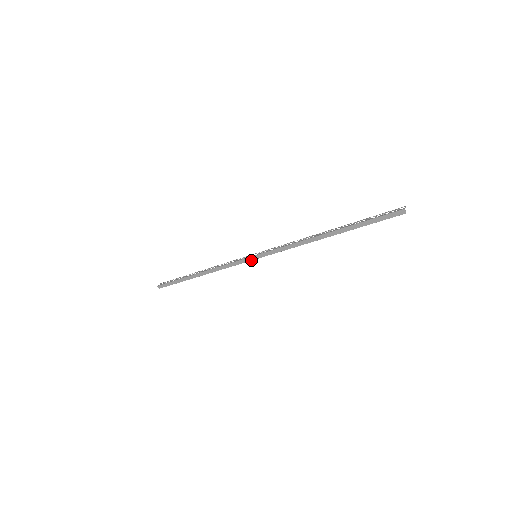
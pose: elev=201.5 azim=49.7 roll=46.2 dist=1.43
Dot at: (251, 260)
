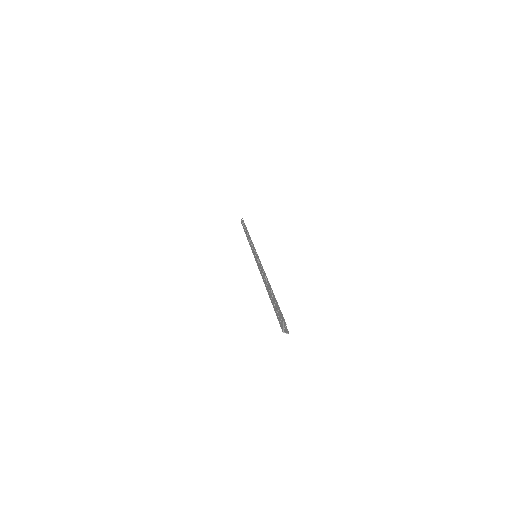
Dot at: occluded
